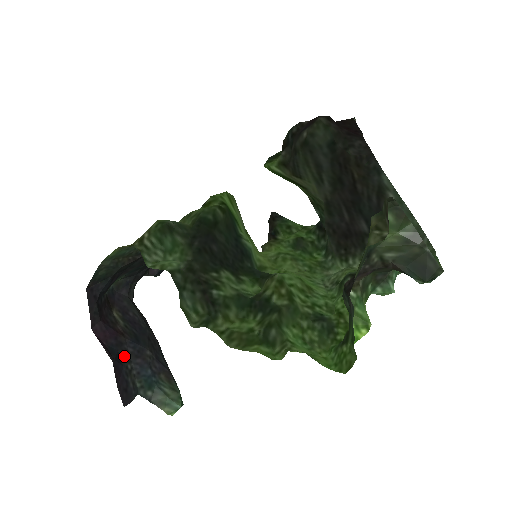
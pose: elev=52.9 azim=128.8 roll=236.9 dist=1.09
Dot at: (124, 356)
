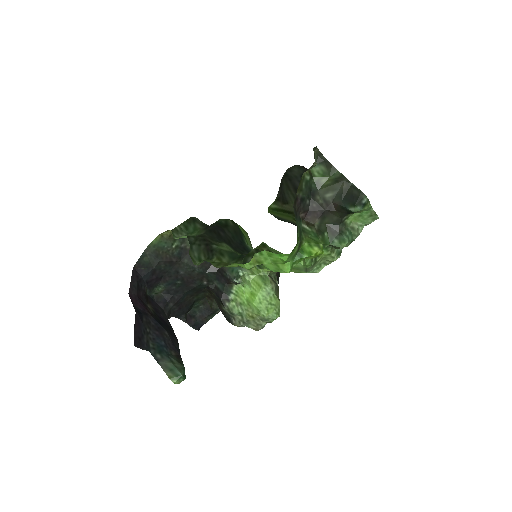
Dot at: (146, 322)
